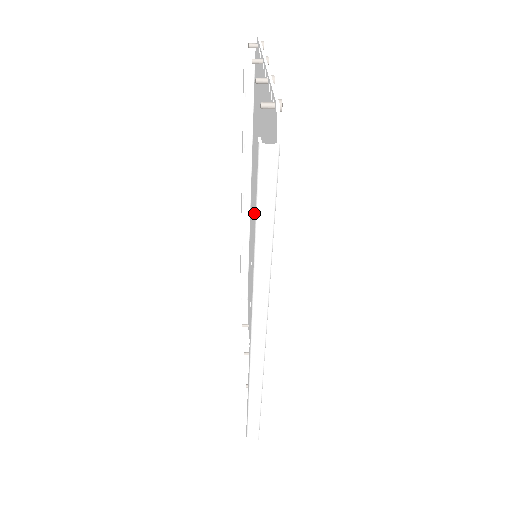
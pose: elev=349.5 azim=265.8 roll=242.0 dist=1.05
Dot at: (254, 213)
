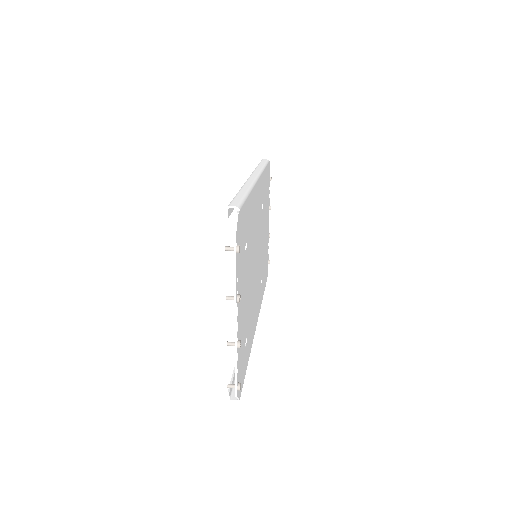
Dot at: occluded
